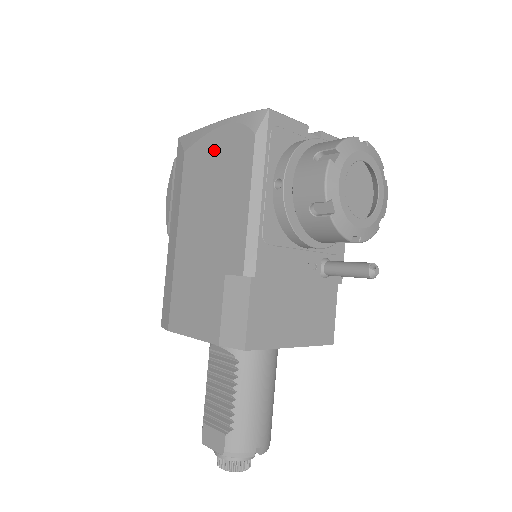
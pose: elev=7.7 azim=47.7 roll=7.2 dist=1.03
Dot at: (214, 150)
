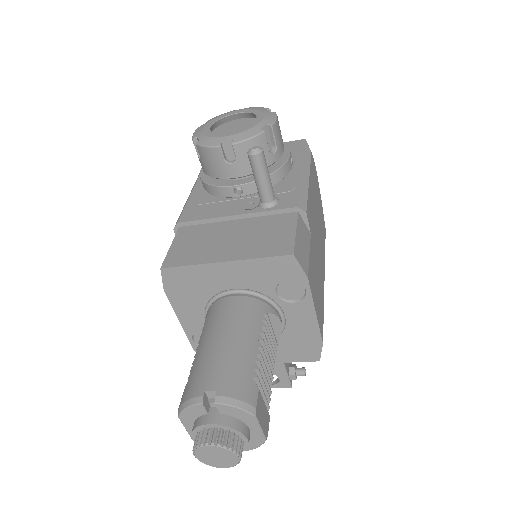
Dot at: occluded
